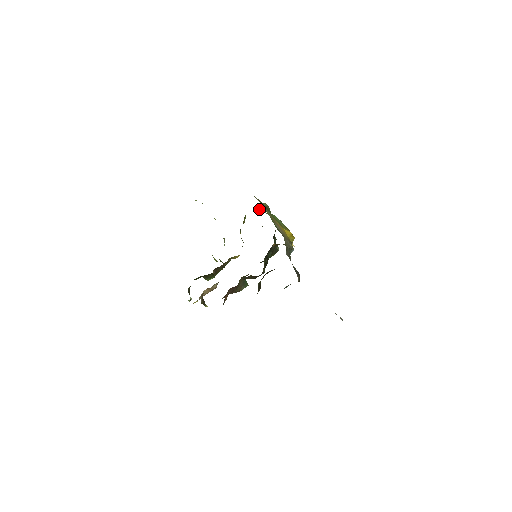
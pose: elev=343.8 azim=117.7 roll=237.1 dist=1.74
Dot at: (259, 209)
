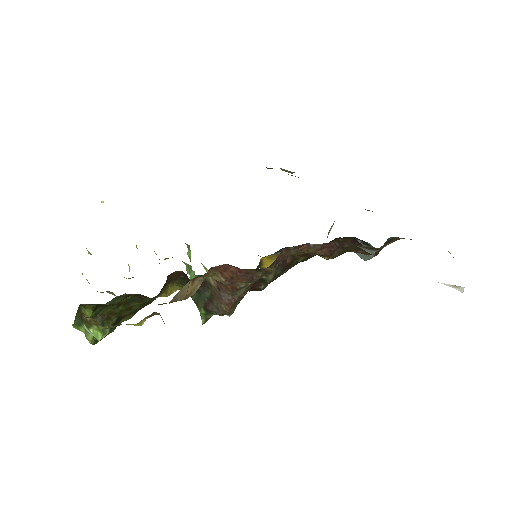
Dot at: occluded
